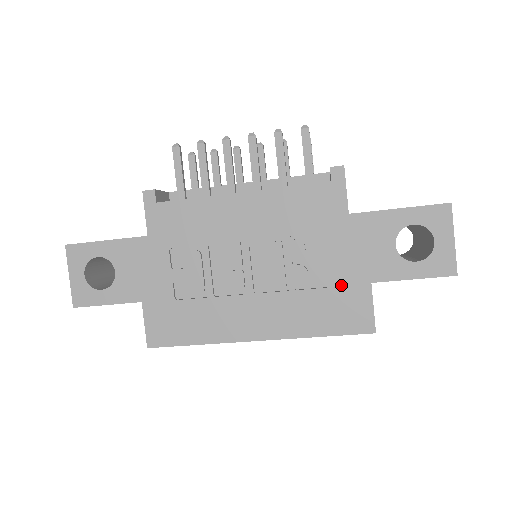
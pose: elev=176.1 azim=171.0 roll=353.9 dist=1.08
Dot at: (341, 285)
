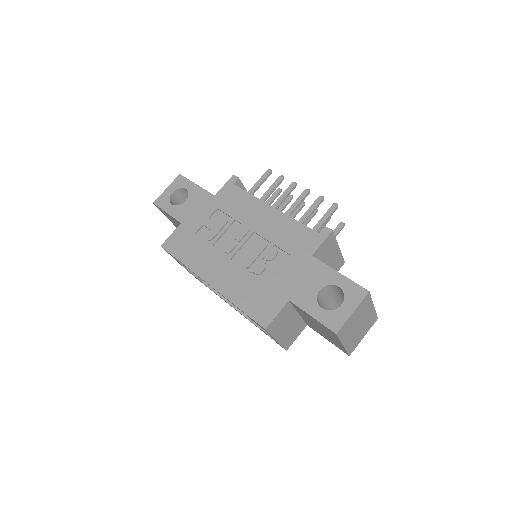
Dot at: (273, 289)
